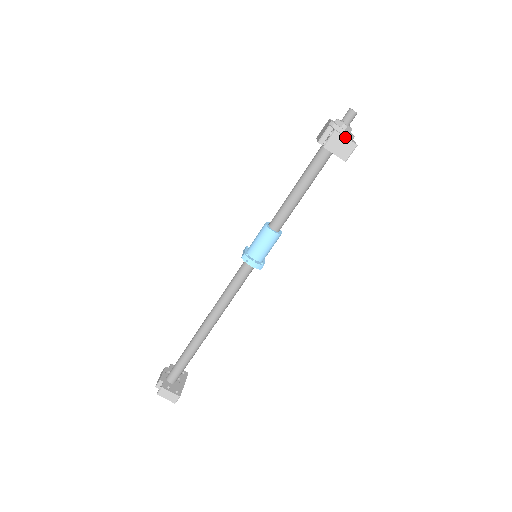
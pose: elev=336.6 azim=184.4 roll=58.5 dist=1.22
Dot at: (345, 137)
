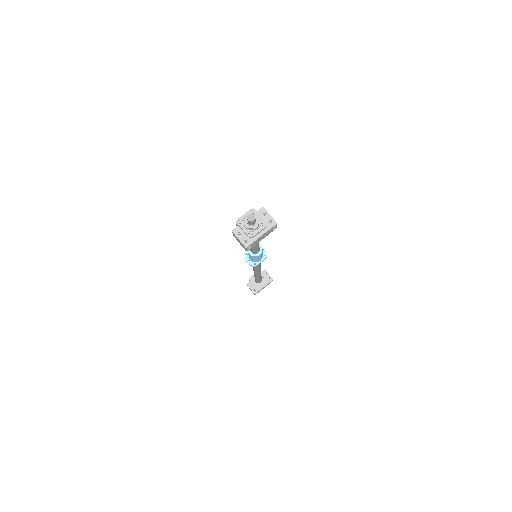
Dot at: (238, 239)
